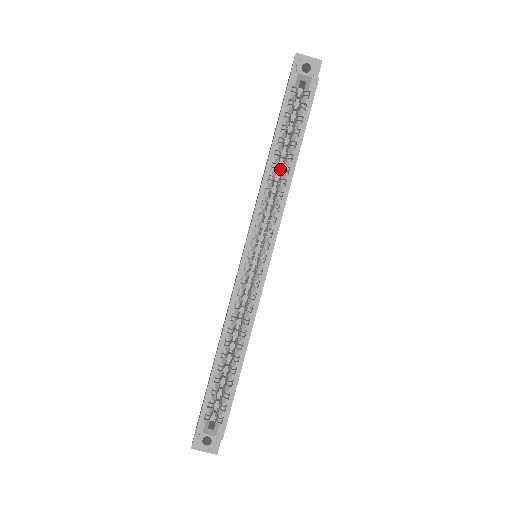
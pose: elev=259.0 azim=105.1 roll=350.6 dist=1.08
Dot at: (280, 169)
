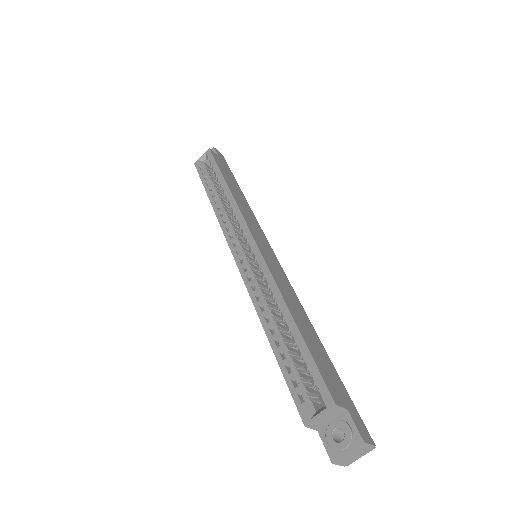
Dot at: occluded
